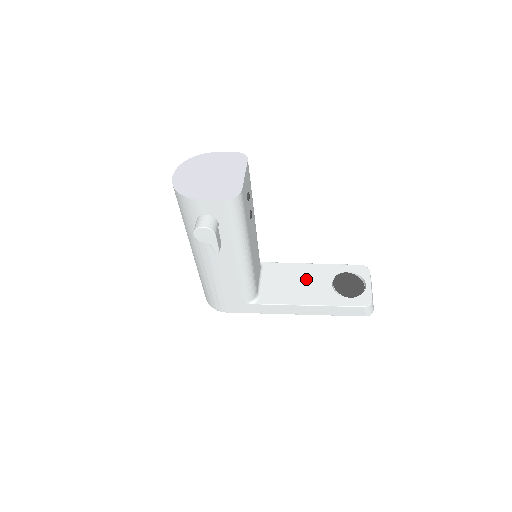
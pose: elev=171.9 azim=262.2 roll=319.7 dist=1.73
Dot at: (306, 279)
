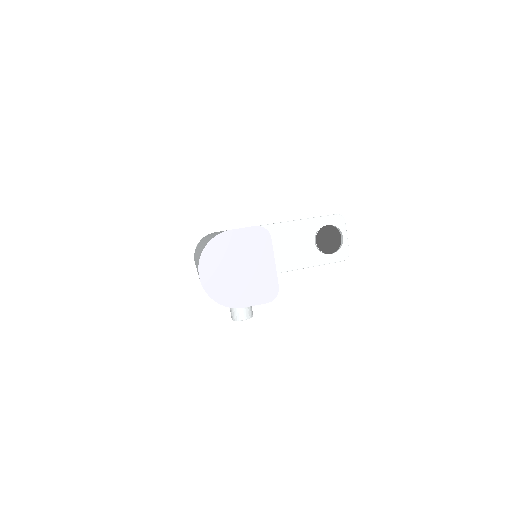
Dot at: (291, 241)
